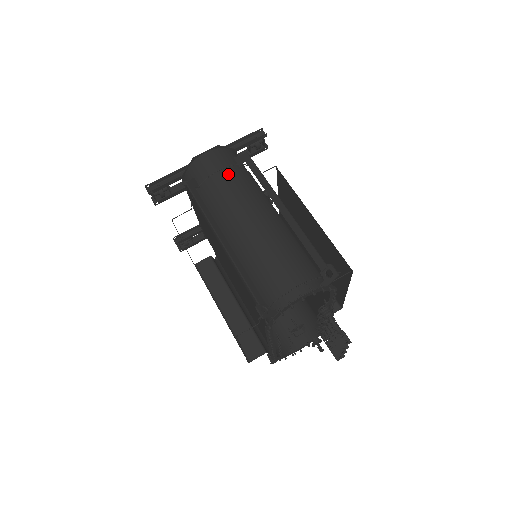
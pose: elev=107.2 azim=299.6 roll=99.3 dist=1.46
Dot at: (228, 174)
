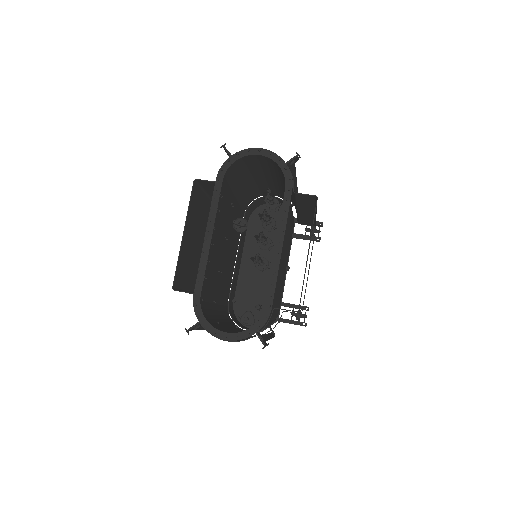
Dot at: (277, 195)
